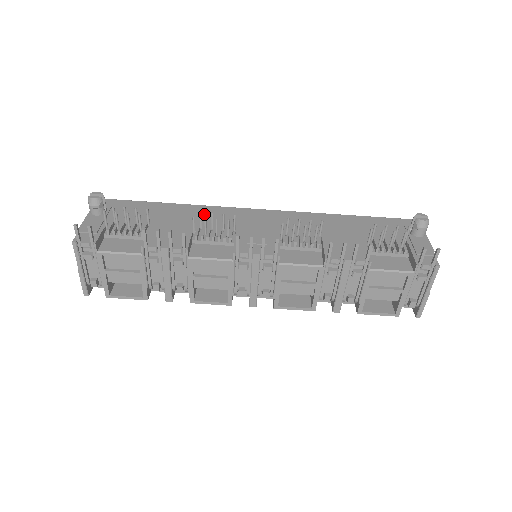
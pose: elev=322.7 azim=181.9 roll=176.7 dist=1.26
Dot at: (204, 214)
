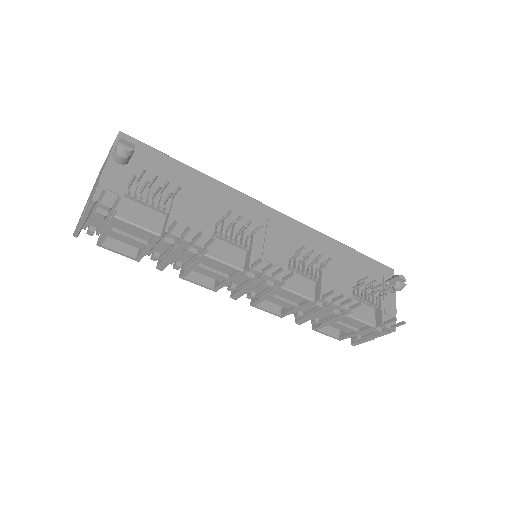
Dot at: (227, 200)
